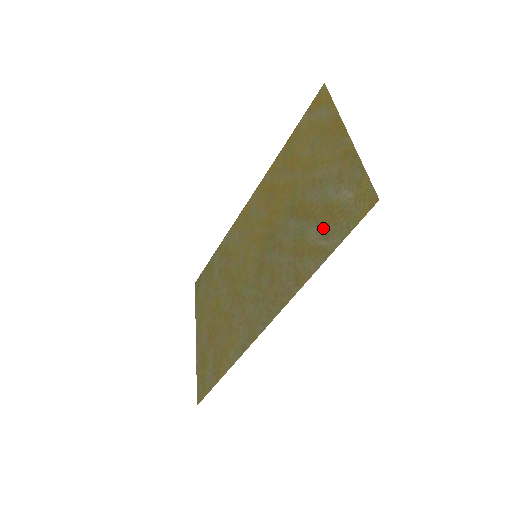
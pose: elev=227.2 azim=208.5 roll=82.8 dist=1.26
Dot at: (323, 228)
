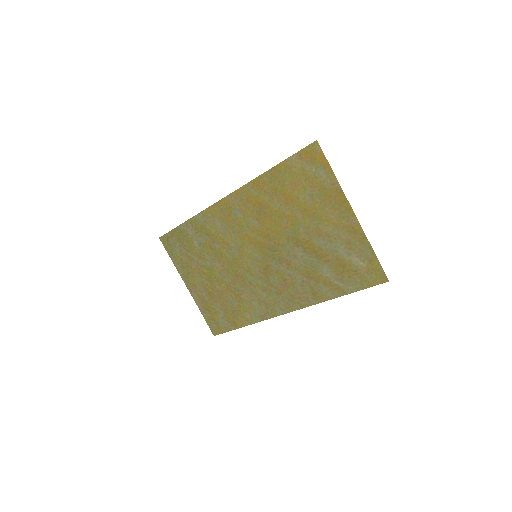
Dot at: (337, 274)
